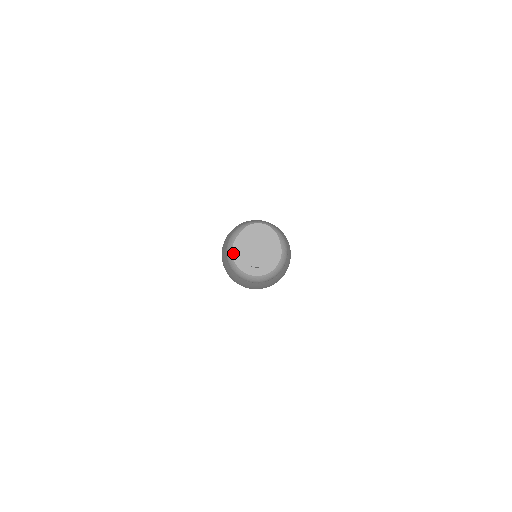
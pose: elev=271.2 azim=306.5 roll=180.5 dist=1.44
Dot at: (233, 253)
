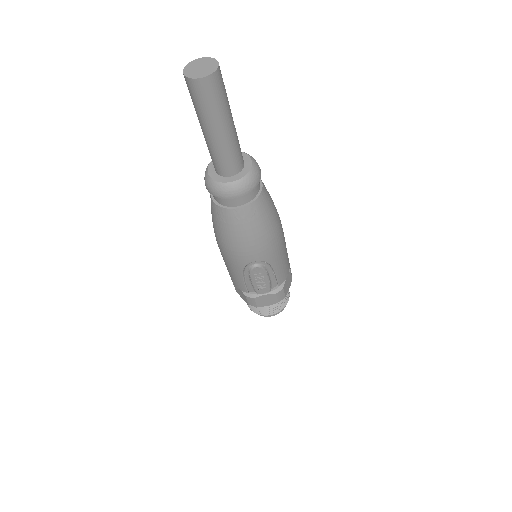
Dot at: occluded
